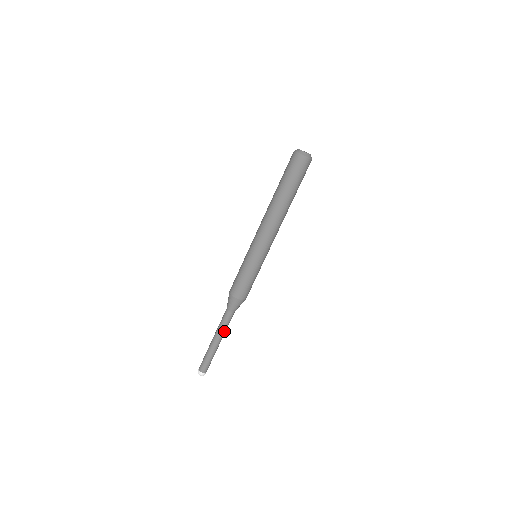
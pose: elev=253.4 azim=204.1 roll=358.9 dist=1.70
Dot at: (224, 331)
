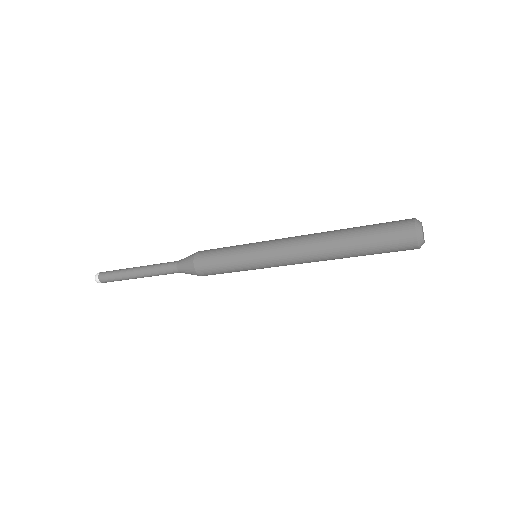
Dot at: (154, 275)
